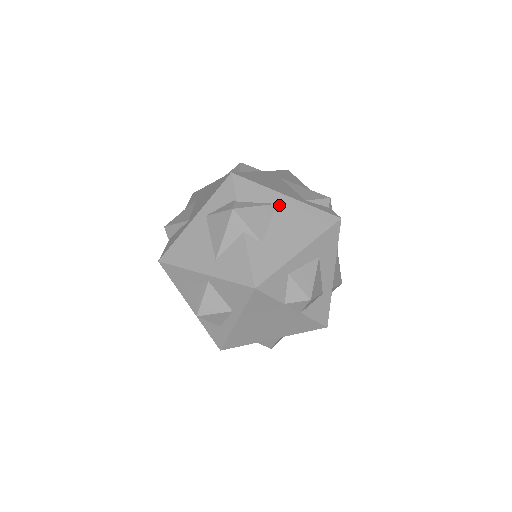
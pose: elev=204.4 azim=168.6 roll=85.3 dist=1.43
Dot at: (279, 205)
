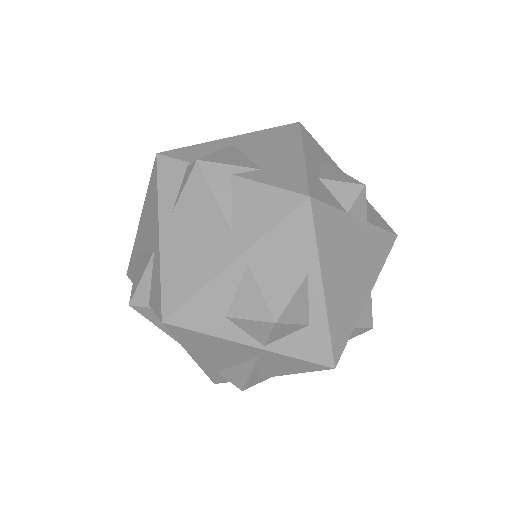
Dot at: (235, 144)
